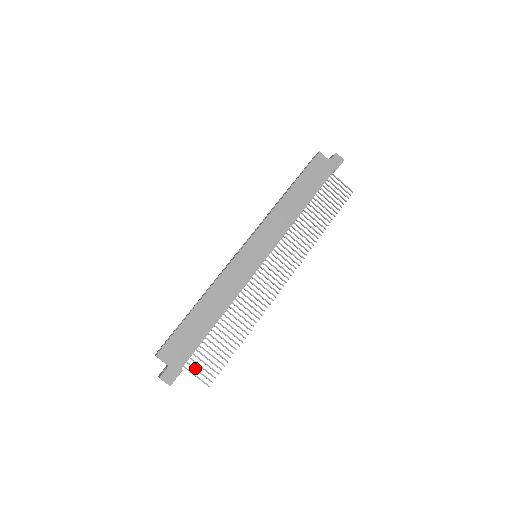
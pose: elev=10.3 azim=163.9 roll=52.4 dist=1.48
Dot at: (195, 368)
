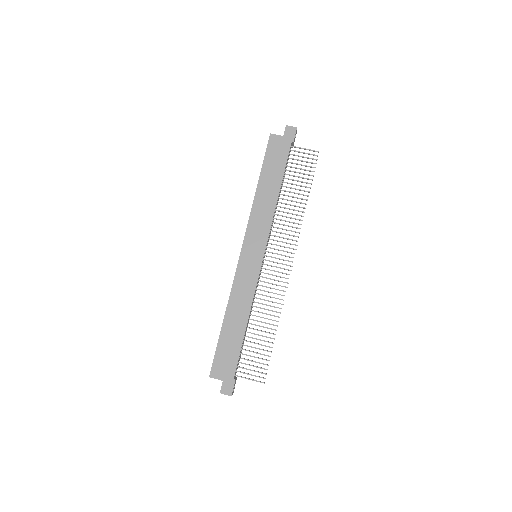
Dot at: (245, 373)
